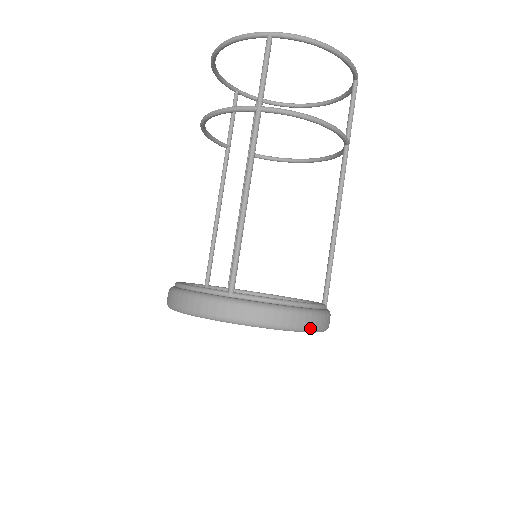
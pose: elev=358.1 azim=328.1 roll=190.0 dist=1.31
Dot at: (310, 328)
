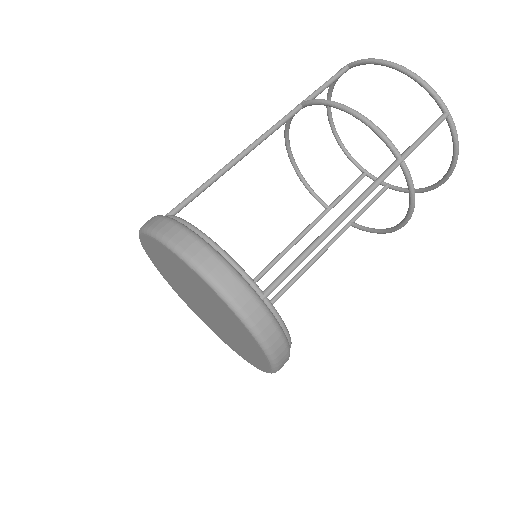
Dot at: (200, 267)
